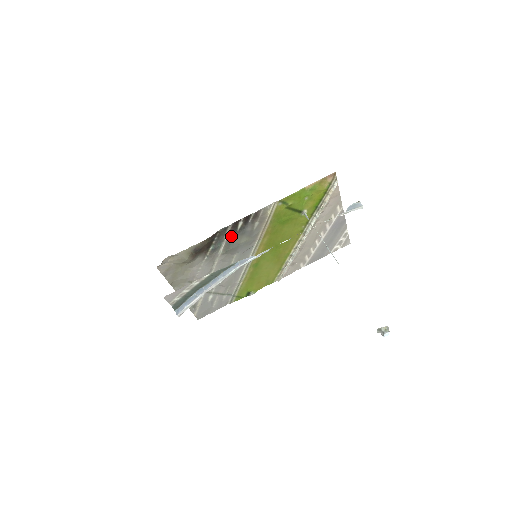
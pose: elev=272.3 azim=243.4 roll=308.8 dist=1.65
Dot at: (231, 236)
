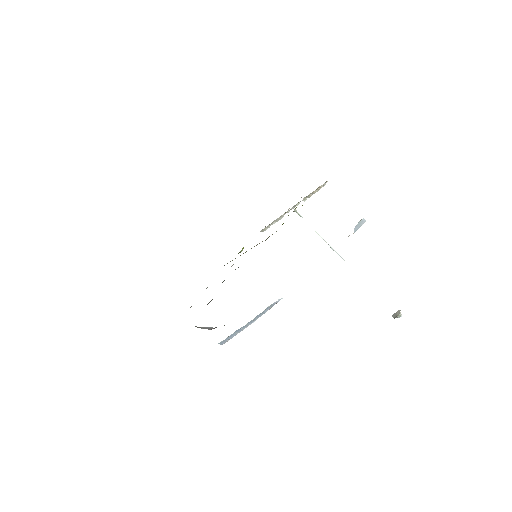
Dot at: (238, 267)
